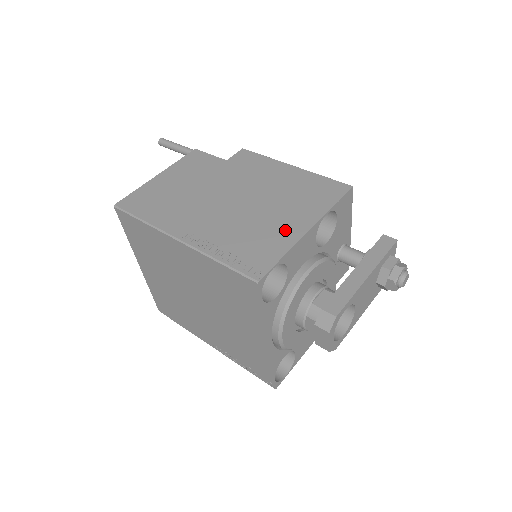
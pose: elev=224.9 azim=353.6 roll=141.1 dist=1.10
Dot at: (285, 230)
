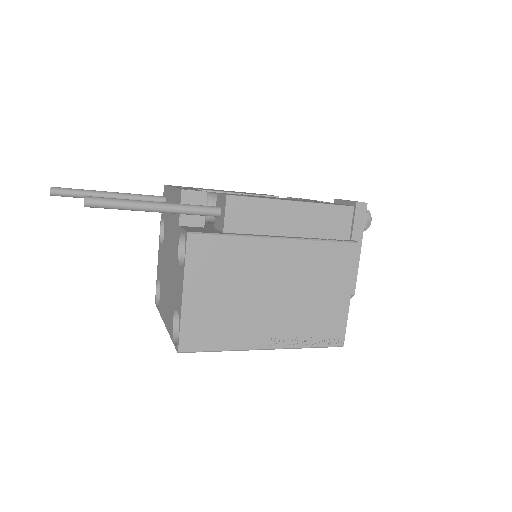
Dot at: (337, 295)
